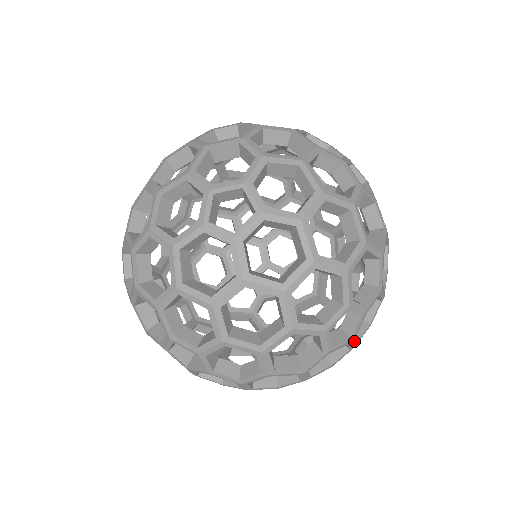
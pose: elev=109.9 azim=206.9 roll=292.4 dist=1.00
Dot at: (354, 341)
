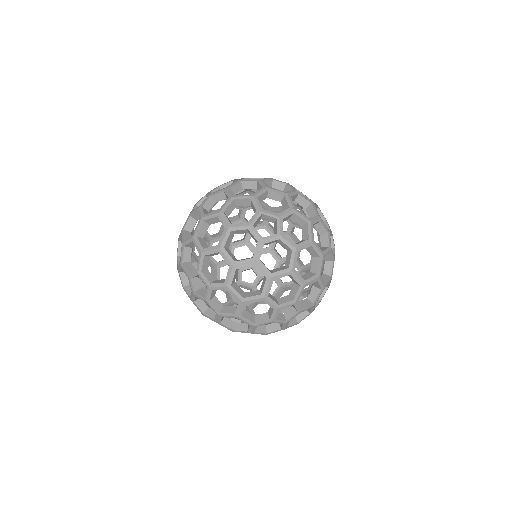
Dot at: (305, 309)
